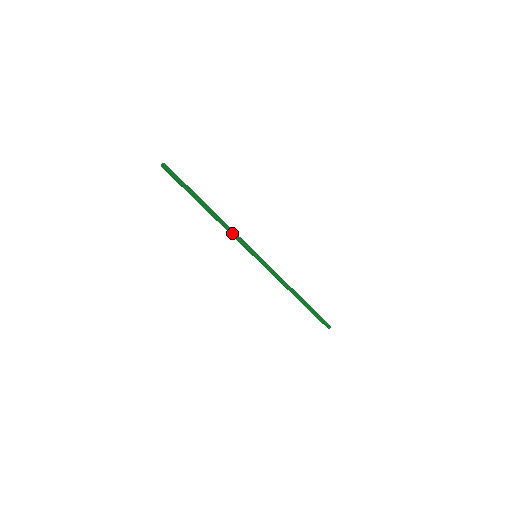
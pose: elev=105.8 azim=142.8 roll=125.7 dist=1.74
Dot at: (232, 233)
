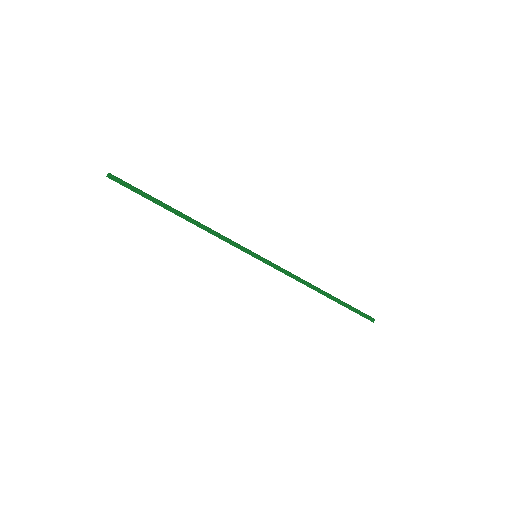
Dot at: (219, 234)
